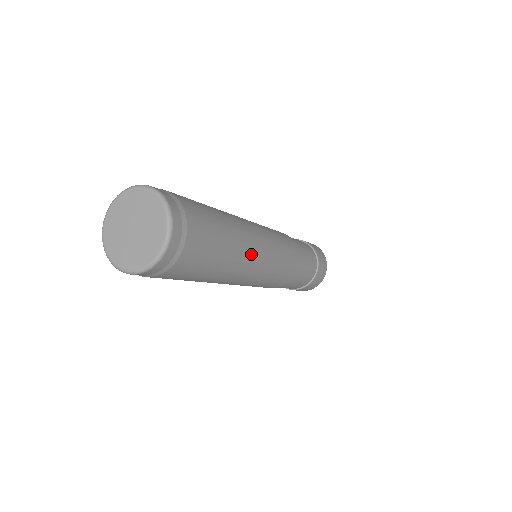
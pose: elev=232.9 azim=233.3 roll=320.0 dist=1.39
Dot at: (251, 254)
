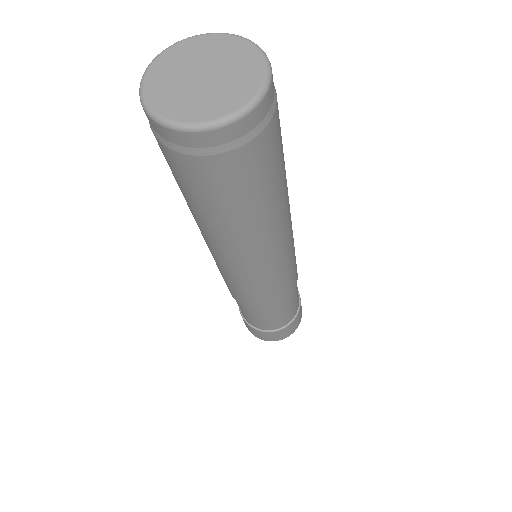
Dot at: occluded
